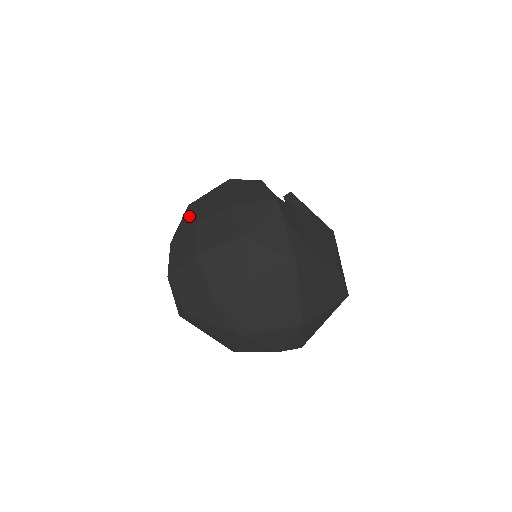
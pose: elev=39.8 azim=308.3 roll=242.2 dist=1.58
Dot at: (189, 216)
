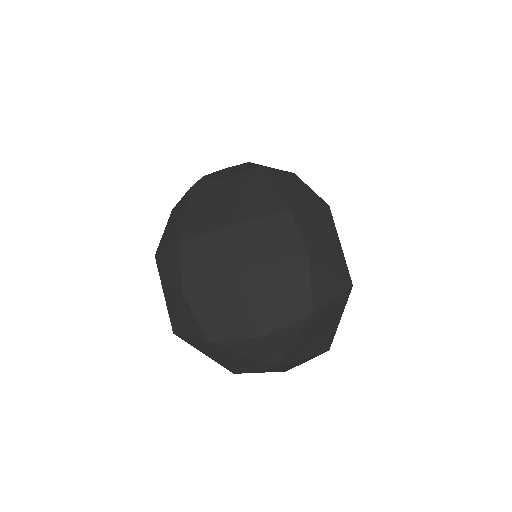
Dot at: (206, 209)
